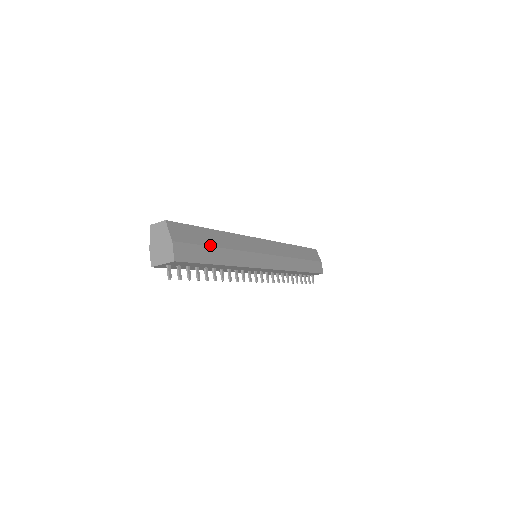
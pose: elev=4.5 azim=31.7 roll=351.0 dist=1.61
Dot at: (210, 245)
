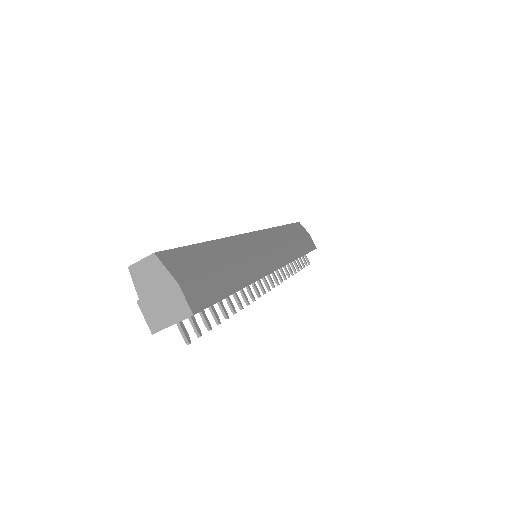
Dot at: (219, 266)
